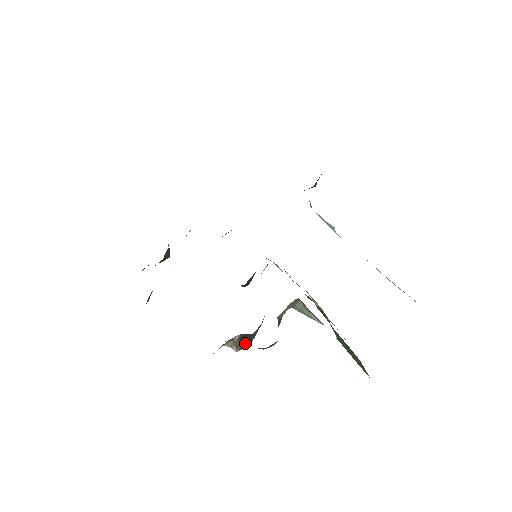
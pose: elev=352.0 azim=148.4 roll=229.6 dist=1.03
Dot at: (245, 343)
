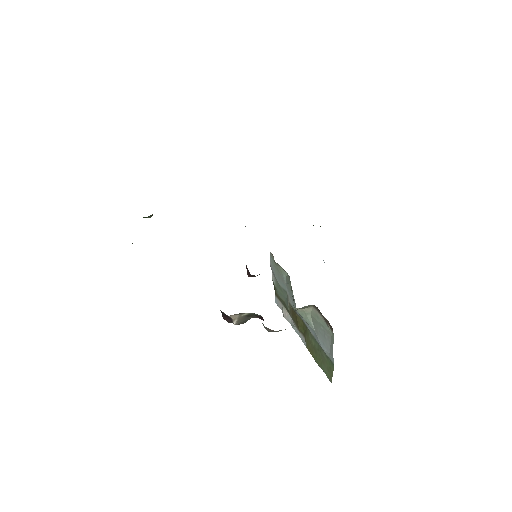
Dot at: (245, 321)
